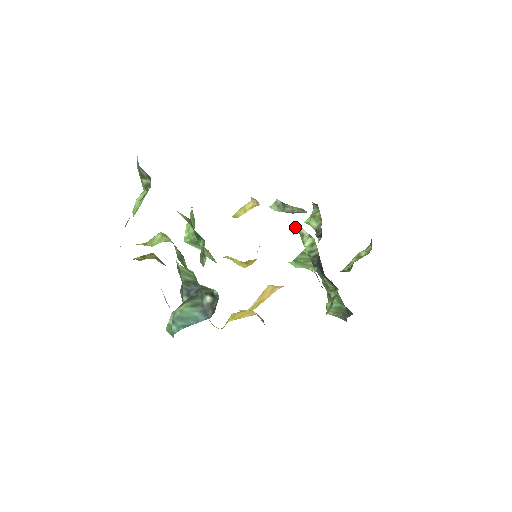
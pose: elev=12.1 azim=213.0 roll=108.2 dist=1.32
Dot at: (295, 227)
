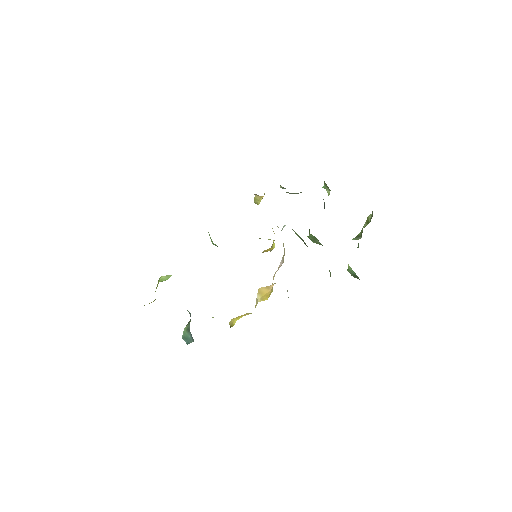
Dot at: occluded
